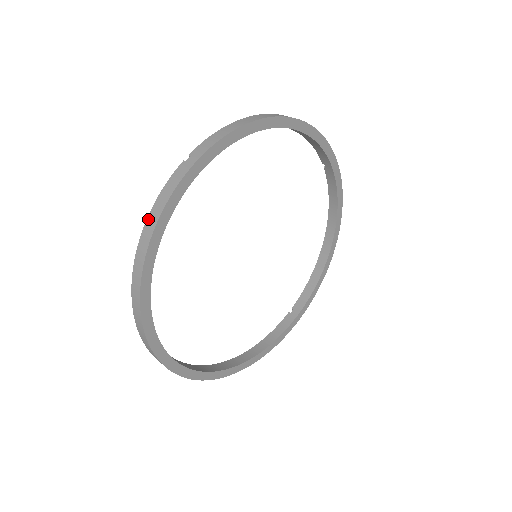
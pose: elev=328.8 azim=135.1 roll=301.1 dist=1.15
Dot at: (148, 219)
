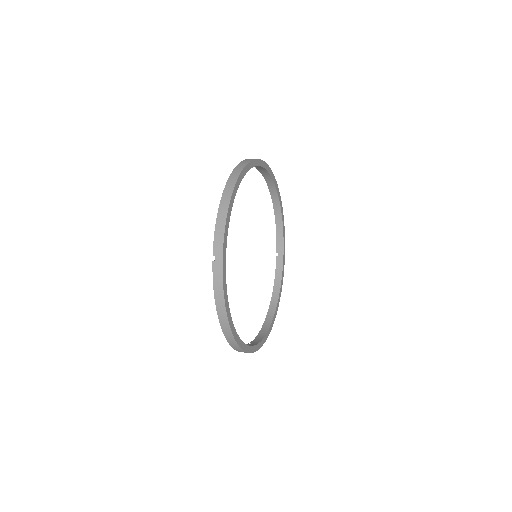
Dot at: (217, 305)
